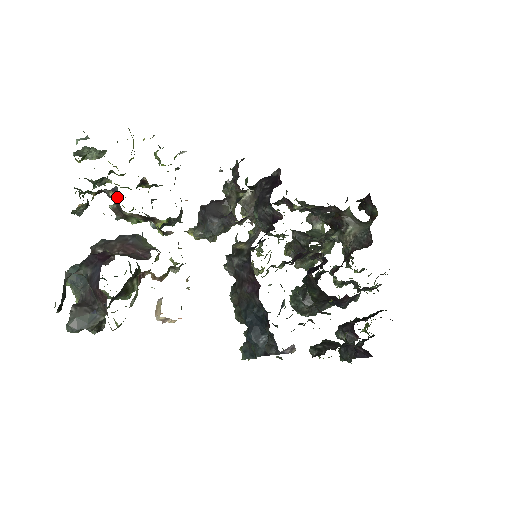
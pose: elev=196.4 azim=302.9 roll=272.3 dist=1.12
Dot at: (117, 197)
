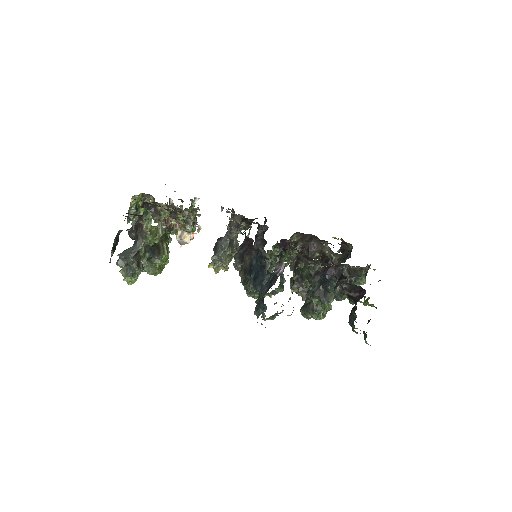
Dot at: occluded
